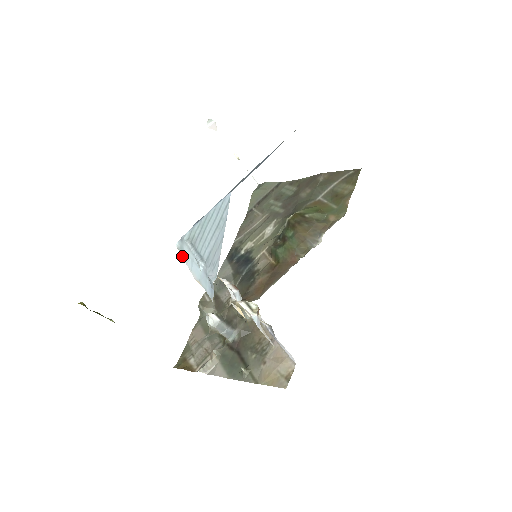
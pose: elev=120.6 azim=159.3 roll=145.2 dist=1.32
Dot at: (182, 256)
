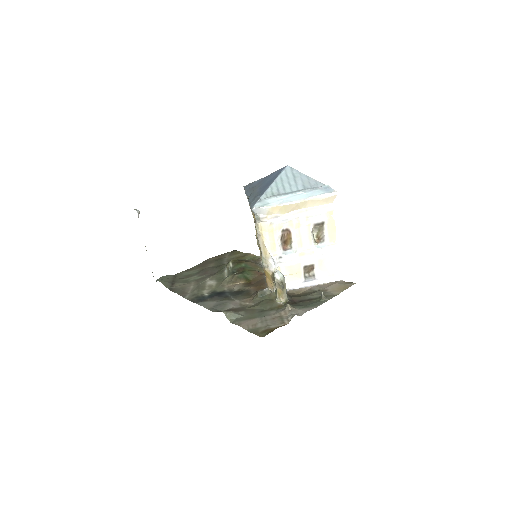
Dot at: (270, 206)
